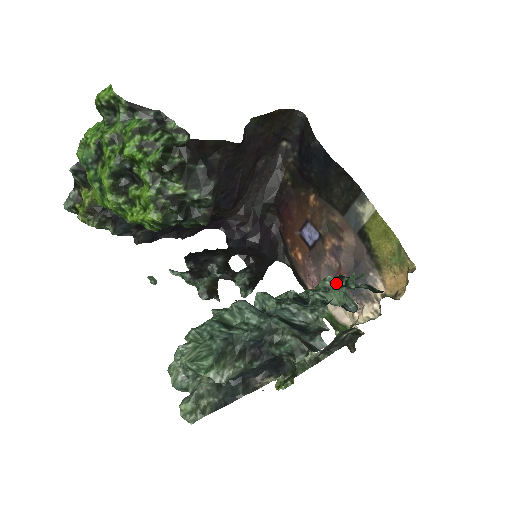
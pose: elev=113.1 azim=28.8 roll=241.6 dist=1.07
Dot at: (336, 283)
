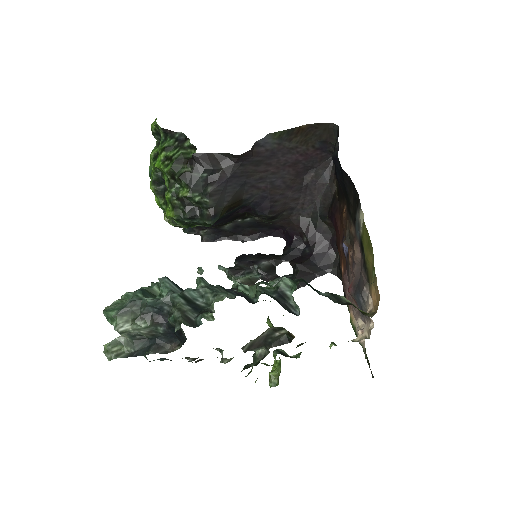
Dot at: (290, 285)
